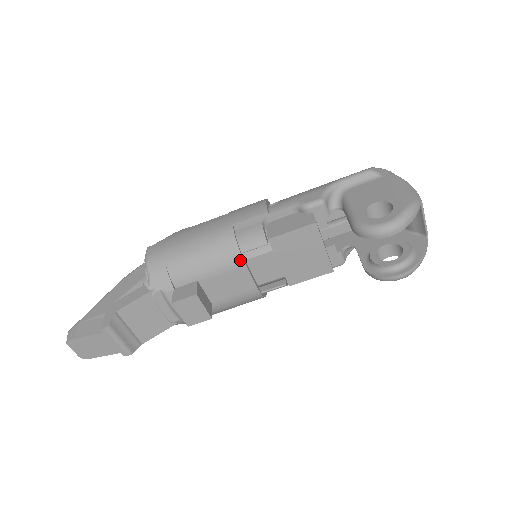
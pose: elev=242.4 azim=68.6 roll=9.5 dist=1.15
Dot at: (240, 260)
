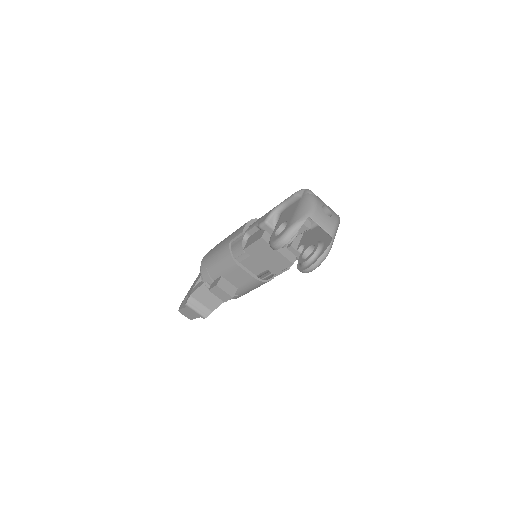
Dot at: (235, 263)
